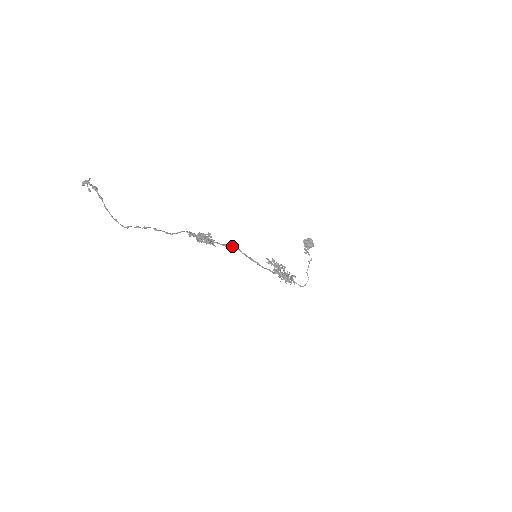
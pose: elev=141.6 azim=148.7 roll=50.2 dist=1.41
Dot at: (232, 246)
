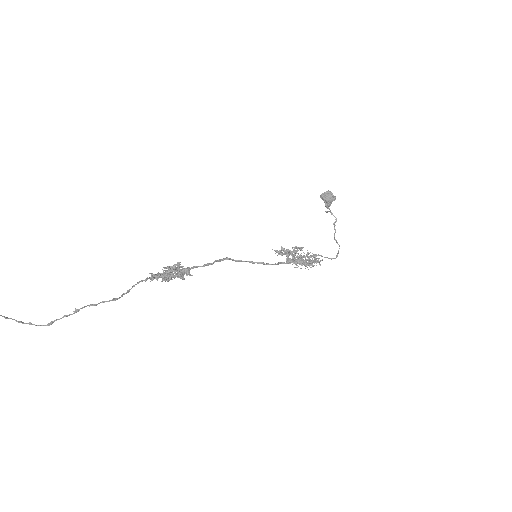
Dot at: occluded
